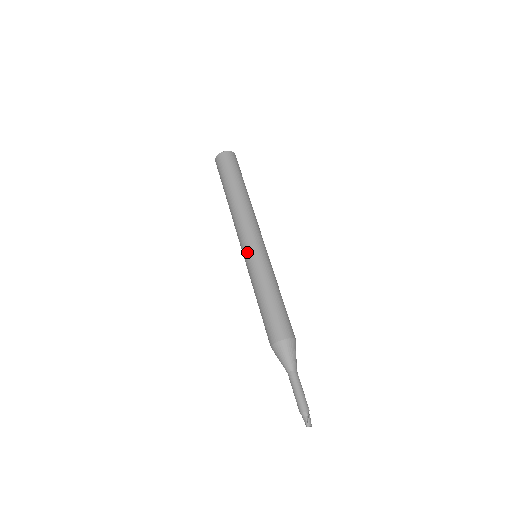
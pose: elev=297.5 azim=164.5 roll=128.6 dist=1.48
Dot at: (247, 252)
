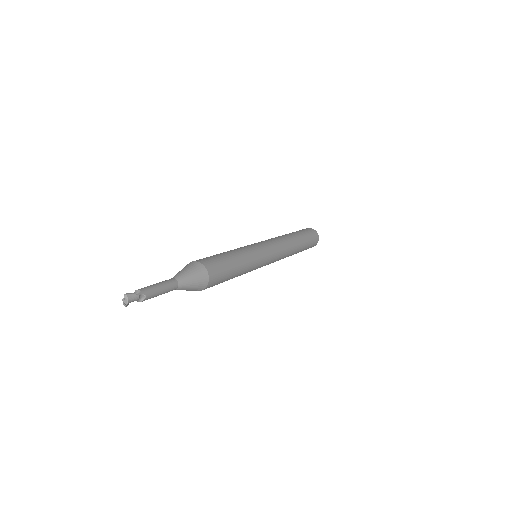
Dot at: (254, 243)
